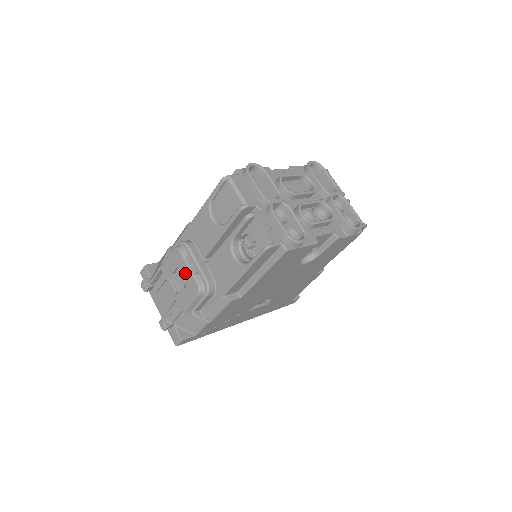
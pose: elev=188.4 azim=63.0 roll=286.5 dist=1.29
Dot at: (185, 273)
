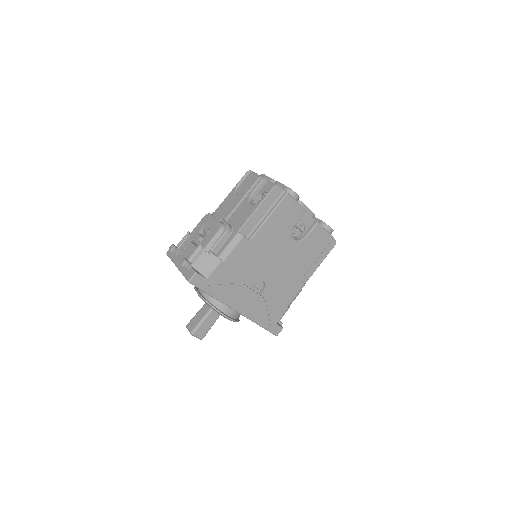
Dot at: (211, 223)
